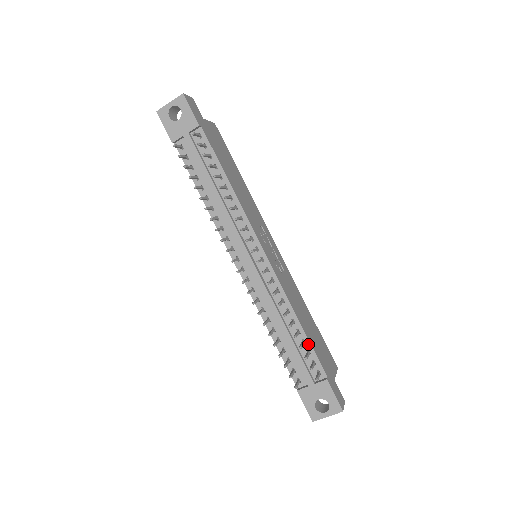
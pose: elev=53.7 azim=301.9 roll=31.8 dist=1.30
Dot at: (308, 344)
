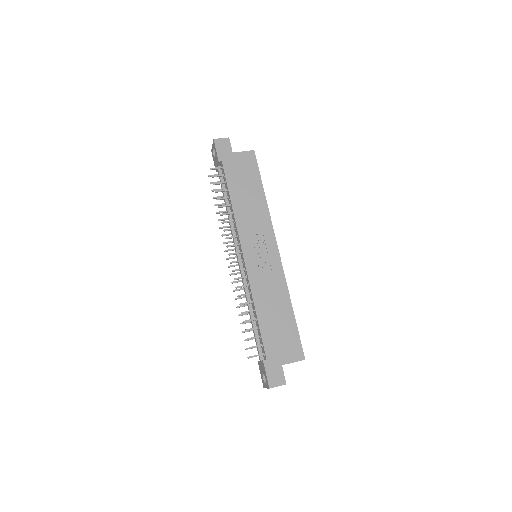
Dot at: (259, 330)
